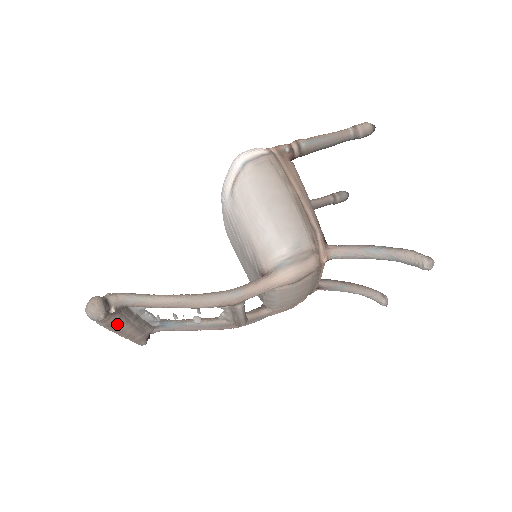
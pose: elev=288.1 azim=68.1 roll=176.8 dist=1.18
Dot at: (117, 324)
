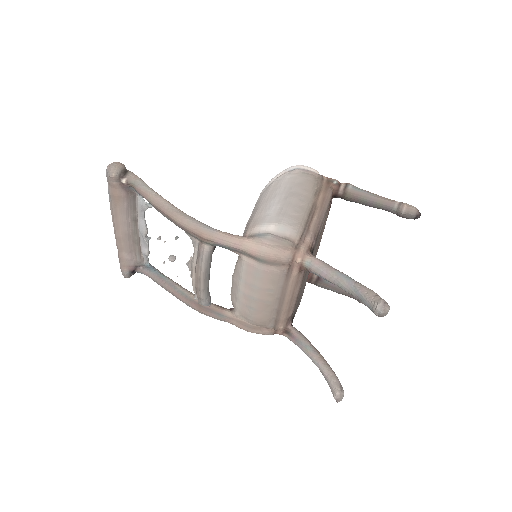
Dot at: (119, 205)
